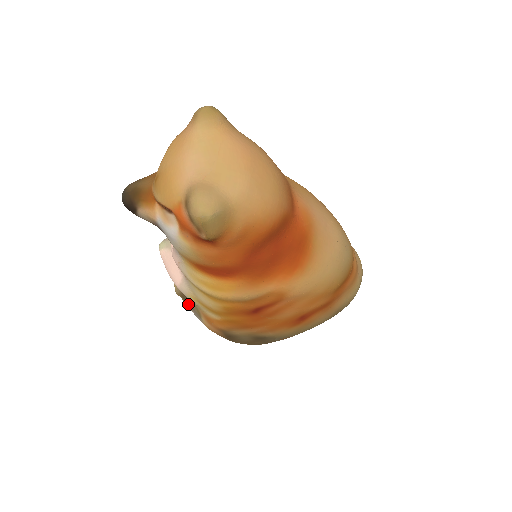
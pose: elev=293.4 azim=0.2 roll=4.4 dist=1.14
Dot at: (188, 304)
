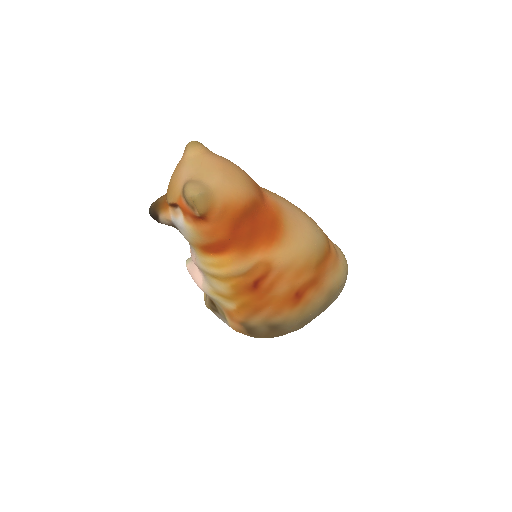
Dot at: (216, 311)
